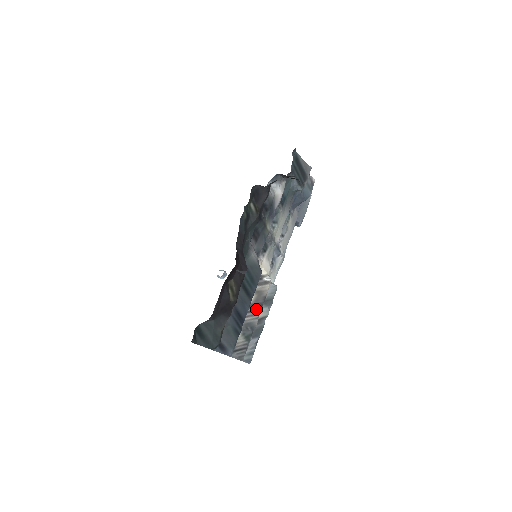
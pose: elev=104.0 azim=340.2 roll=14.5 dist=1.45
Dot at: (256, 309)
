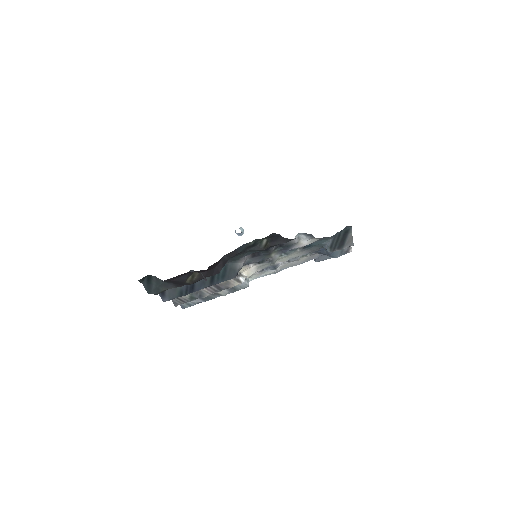
Dot at: (215, 289)
